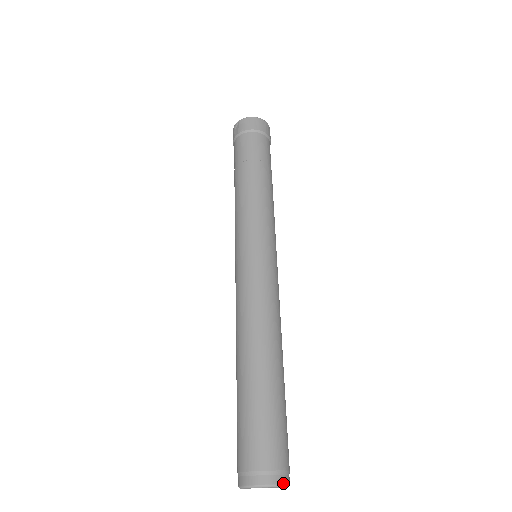
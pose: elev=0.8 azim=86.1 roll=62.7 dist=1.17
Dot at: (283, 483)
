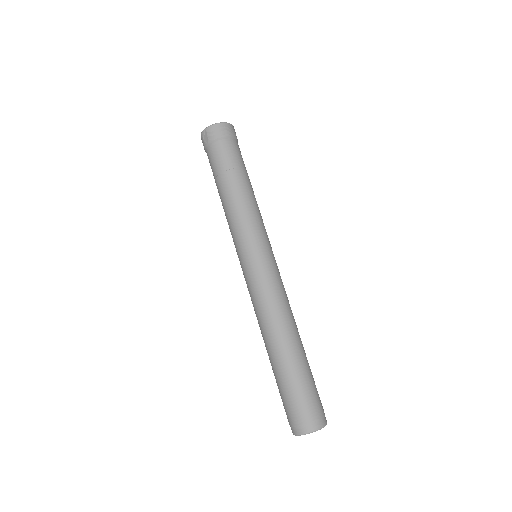
Dot at: (324, 425)
